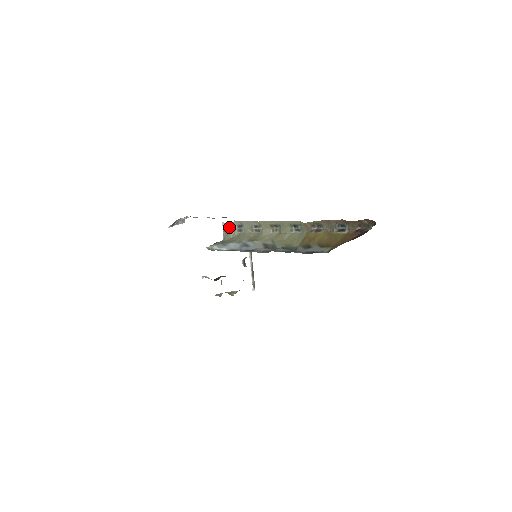
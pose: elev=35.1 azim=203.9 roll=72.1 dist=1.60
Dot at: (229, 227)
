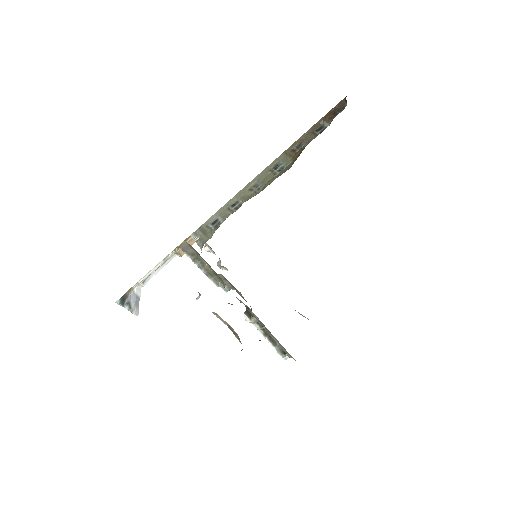
Dot at: (201, 231)
